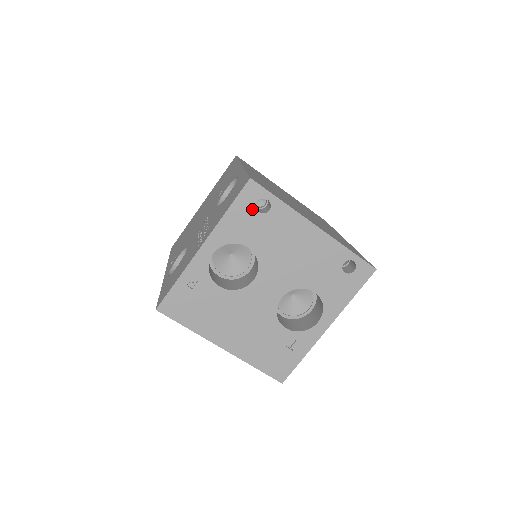
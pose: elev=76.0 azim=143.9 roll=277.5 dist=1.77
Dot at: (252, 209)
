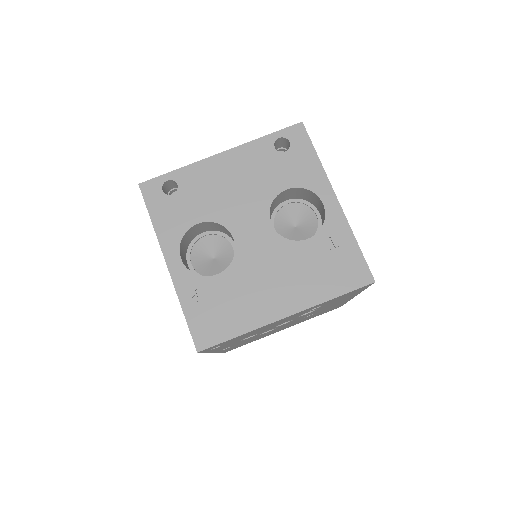
Dot at: (166, 199)
